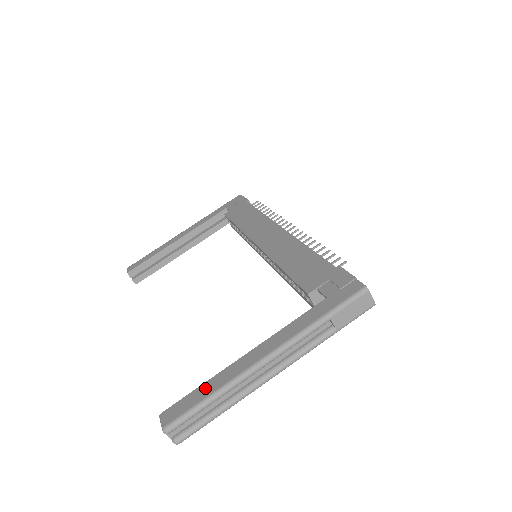
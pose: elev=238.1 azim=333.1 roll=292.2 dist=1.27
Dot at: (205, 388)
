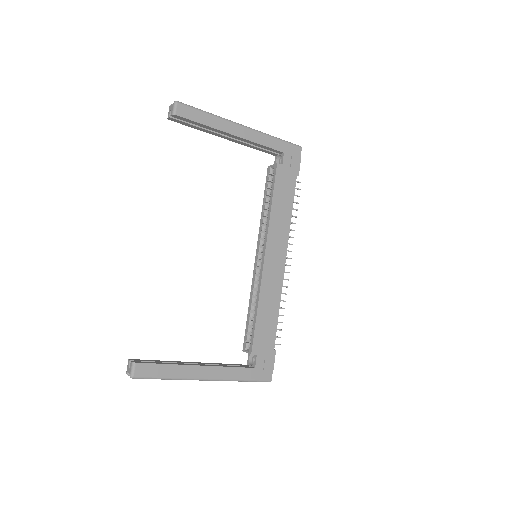
Dot at: (168, 370)
